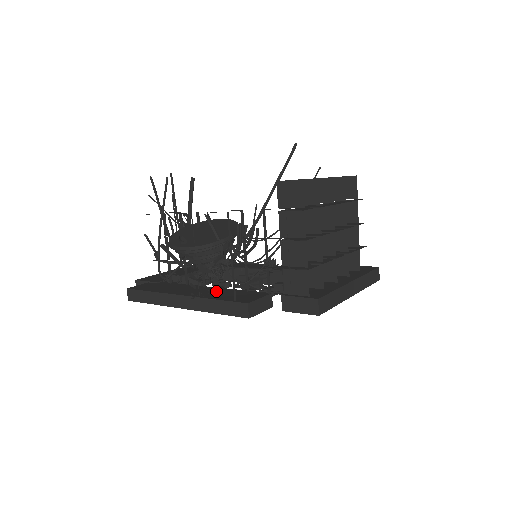
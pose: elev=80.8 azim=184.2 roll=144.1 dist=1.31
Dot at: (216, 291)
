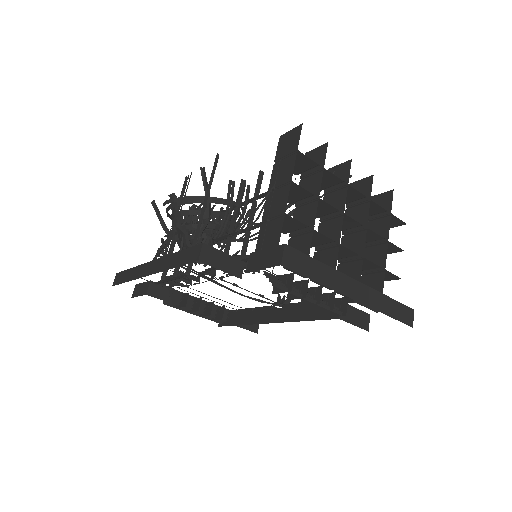
Dot at: occluded
